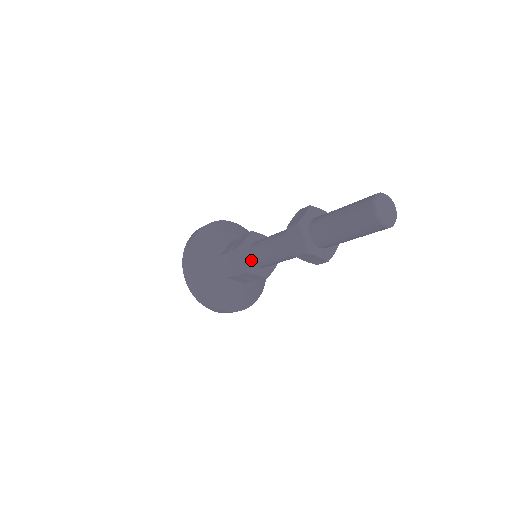
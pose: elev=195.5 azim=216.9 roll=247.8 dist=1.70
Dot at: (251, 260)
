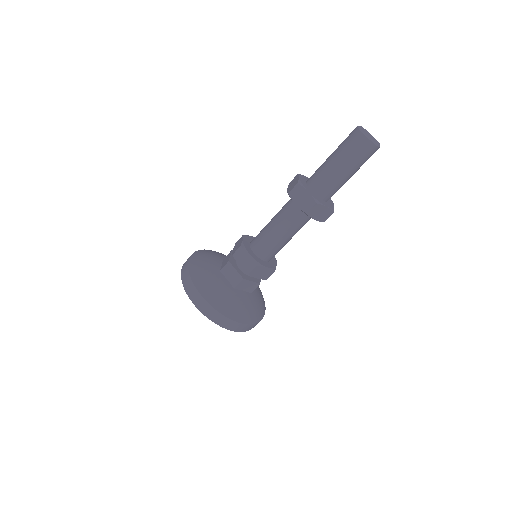
Dot at: (250, 245)
